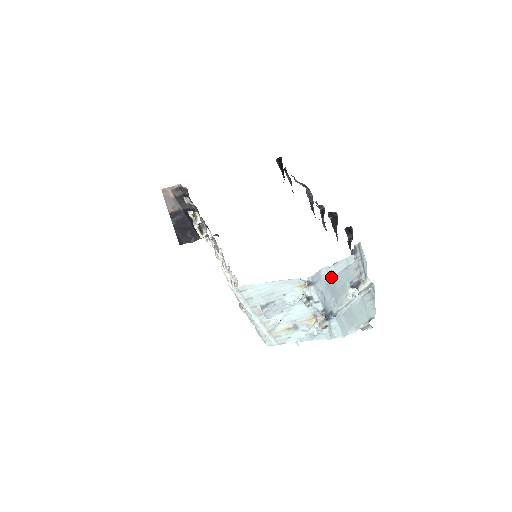
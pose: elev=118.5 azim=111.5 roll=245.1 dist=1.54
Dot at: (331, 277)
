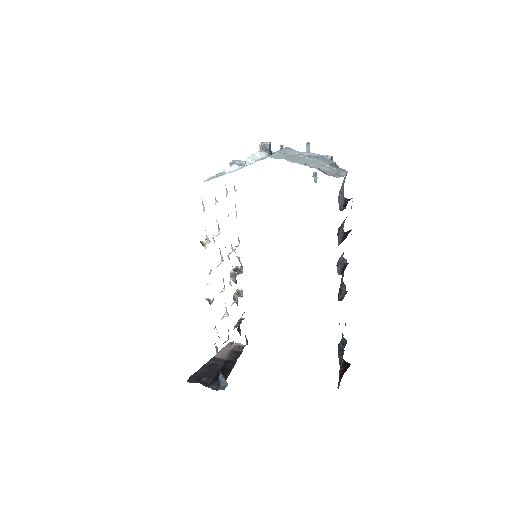
Dot at: occluded
